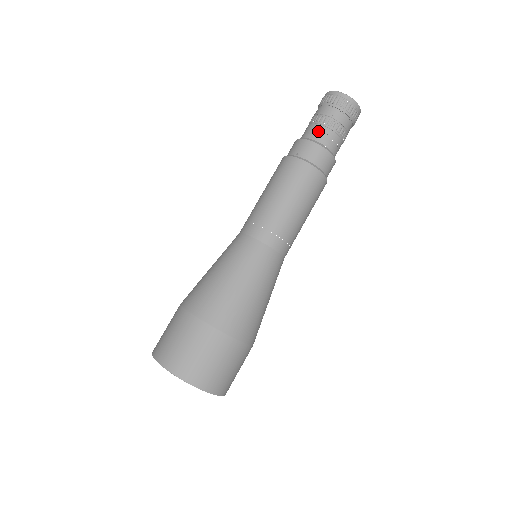
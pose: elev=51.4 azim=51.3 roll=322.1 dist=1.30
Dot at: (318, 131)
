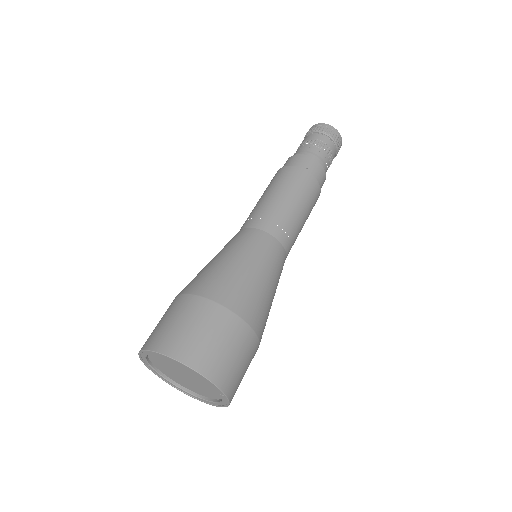
Dot at: (320, 154)
